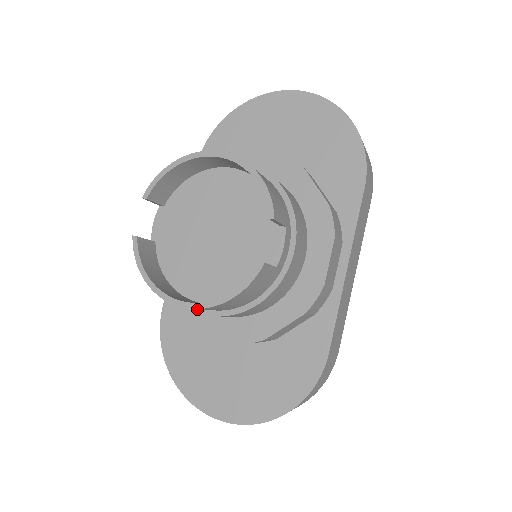
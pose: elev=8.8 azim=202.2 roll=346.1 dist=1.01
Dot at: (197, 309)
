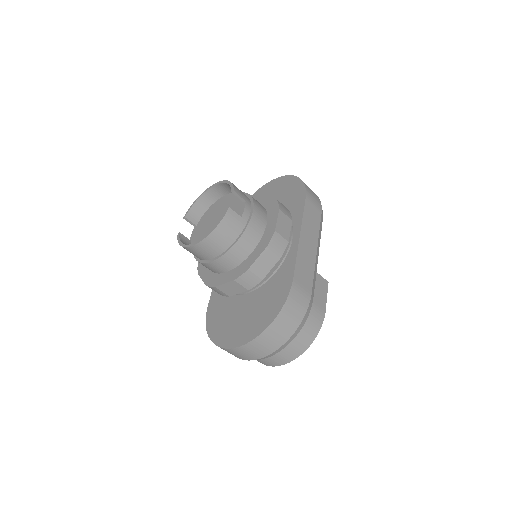
Dot at: (210, 261)
